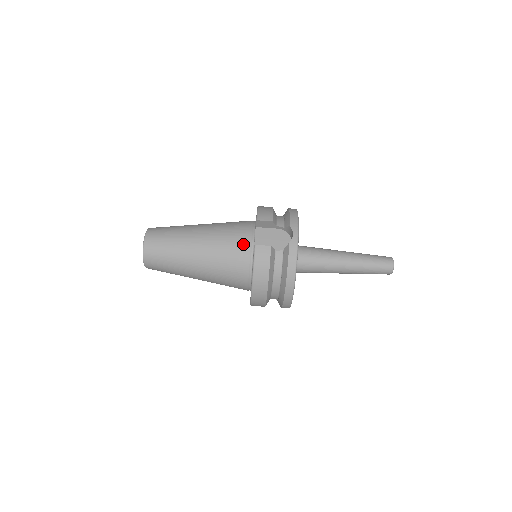
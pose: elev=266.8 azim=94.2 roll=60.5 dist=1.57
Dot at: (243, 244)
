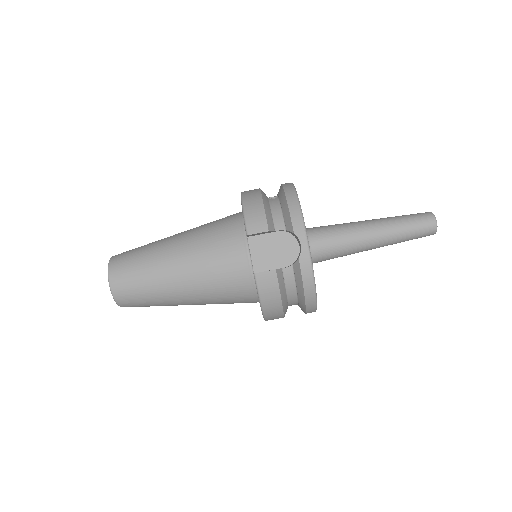
Dot at: (237, 266)
